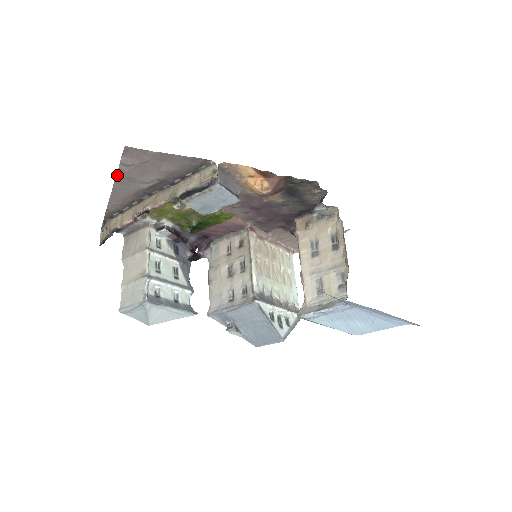
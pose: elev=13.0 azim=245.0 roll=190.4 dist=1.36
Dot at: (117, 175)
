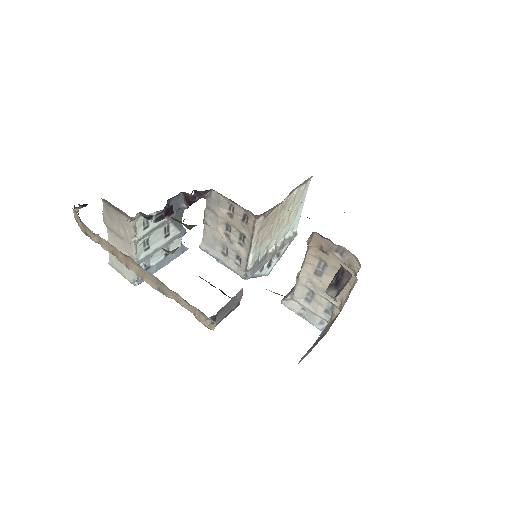
Dot at: occluded
